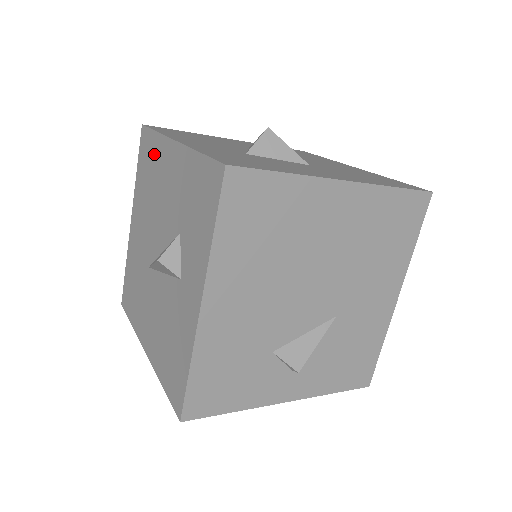
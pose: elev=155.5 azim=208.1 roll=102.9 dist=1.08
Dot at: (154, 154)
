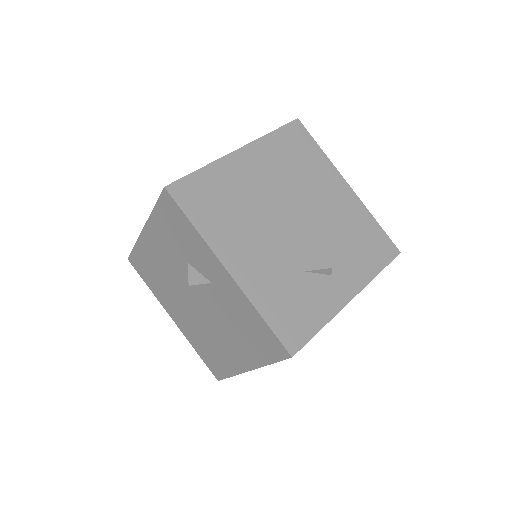
Dot at: (144, 258)
